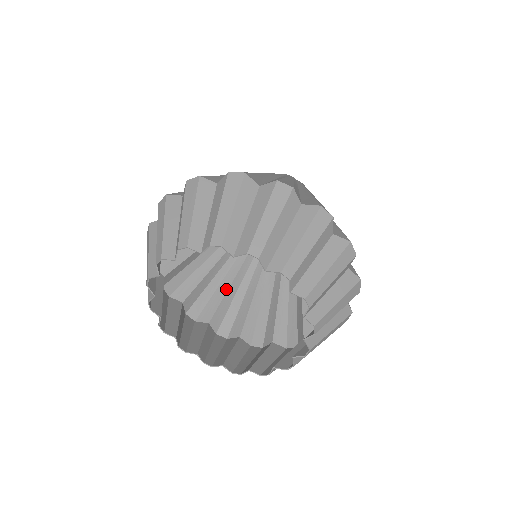
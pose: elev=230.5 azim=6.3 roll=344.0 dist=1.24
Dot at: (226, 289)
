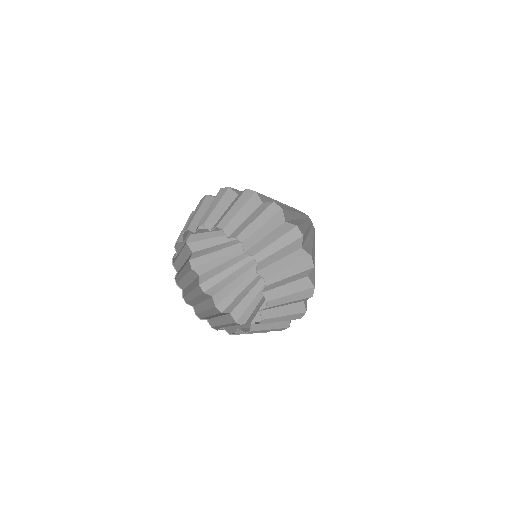
Dot at: (223, 262)
